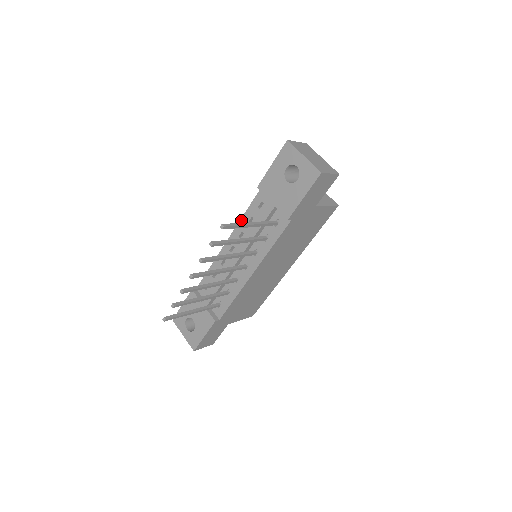
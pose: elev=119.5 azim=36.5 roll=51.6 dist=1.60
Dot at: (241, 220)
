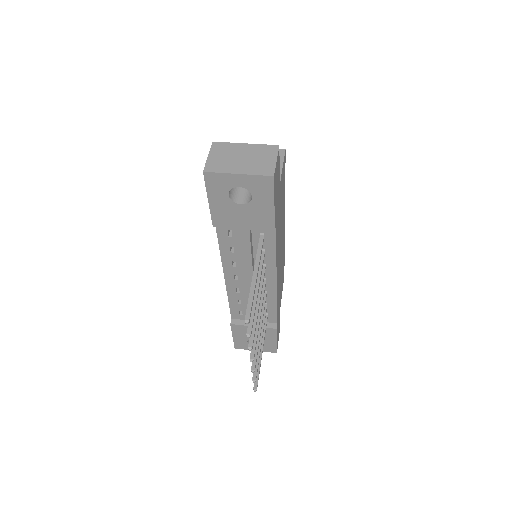
Dot at: (221, 255)
